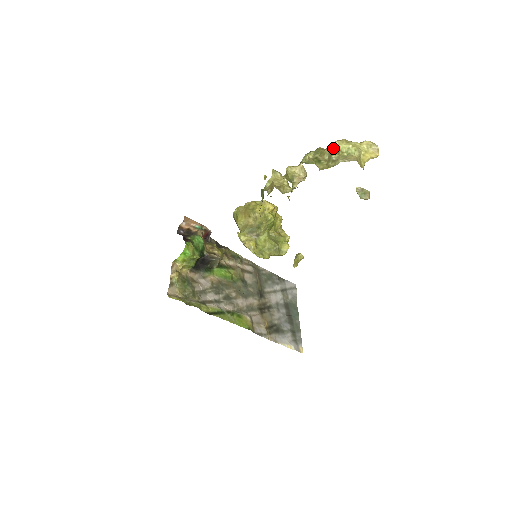
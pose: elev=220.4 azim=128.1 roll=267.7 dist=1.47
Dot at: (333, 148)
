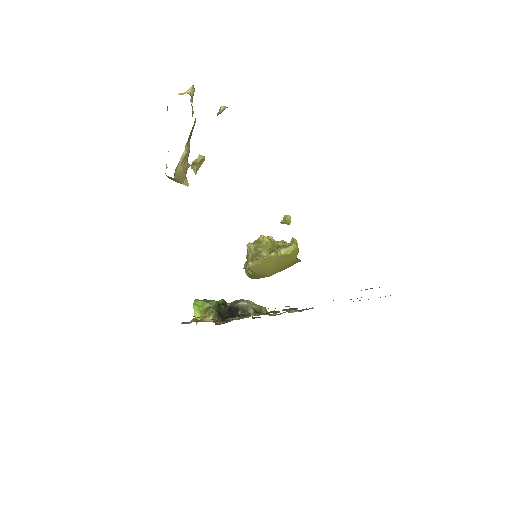
Dot at: occluded
